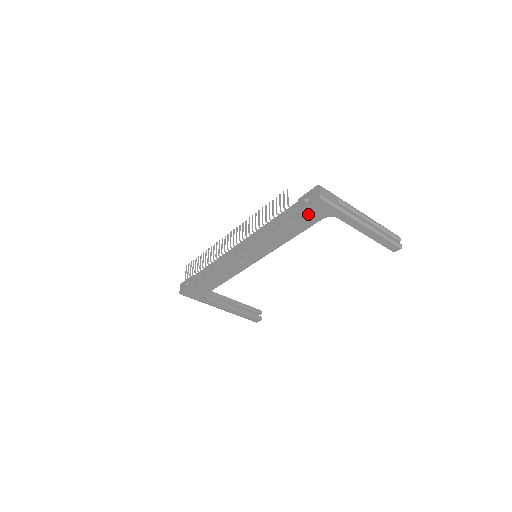
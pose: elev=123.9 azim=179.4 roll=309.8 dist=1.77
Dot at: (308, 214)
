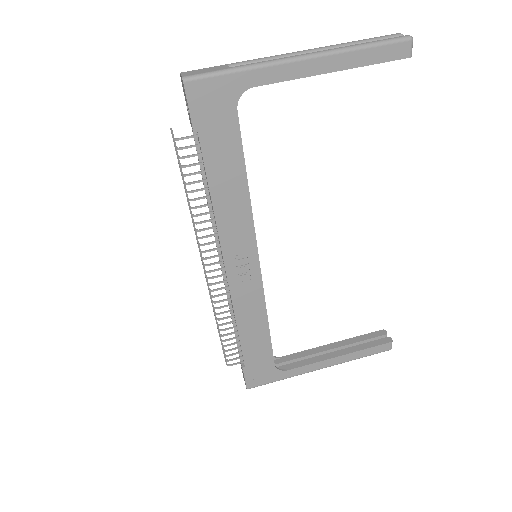
Dot at: (210, 124)
